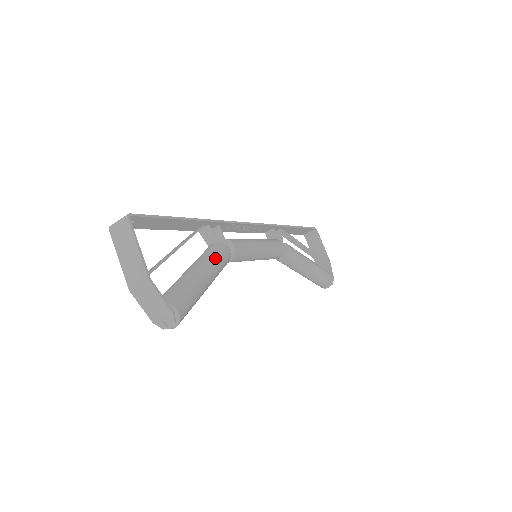
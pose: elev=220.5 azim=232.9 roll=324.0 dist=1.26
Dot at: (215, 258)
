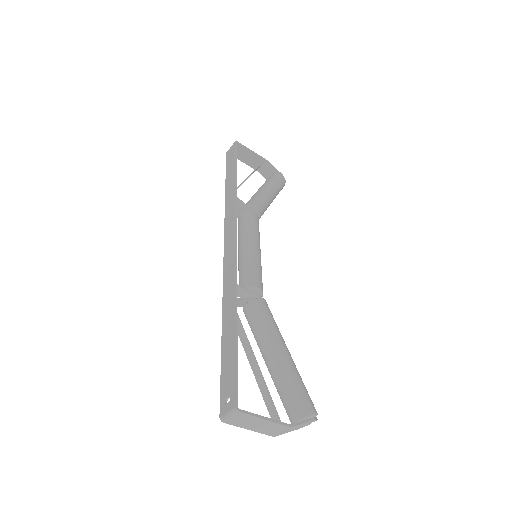
Dot at: (270, 325)
